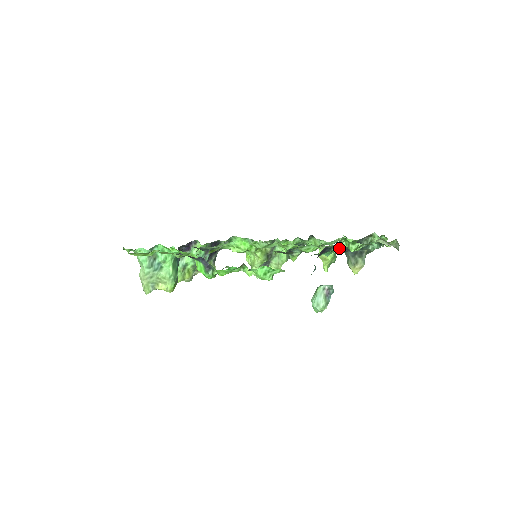
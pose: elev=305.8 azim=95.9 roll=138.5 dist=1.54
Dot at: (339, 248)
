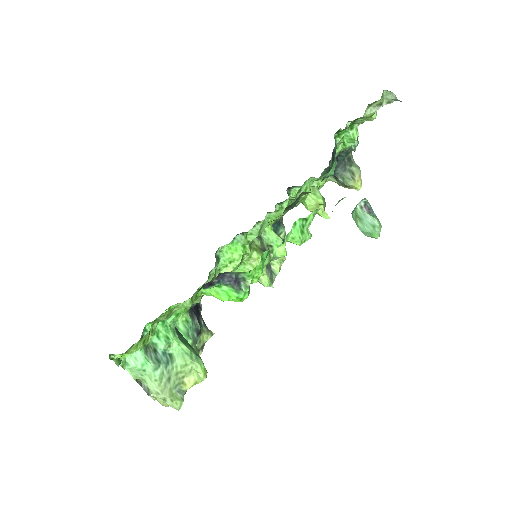
Dot at: (330, 167)
